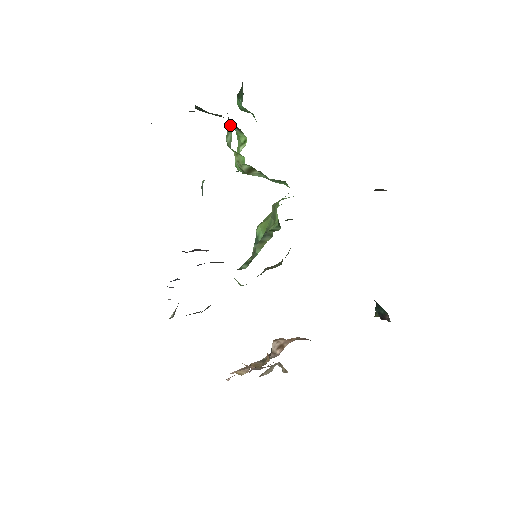
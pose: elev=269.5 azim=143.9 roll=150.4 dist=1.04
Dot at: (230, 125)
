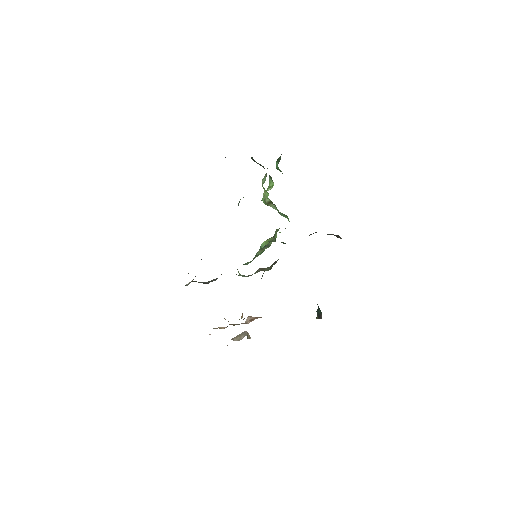
Dot at: occluded
